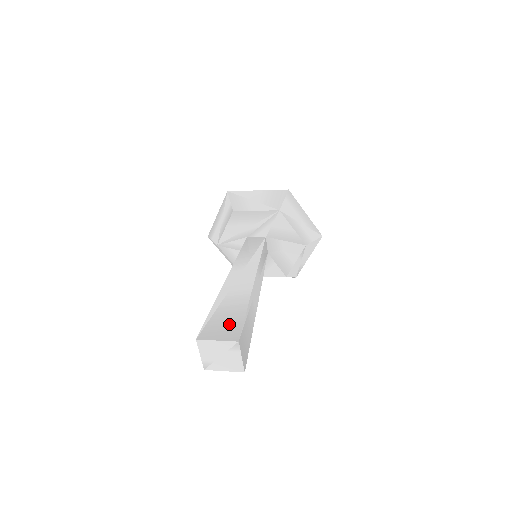
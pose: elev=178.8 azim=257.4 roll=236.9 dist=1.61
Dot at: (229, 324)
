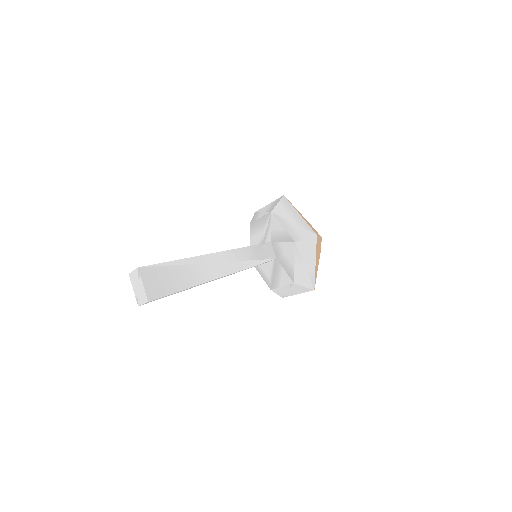
Dot at: occluded
